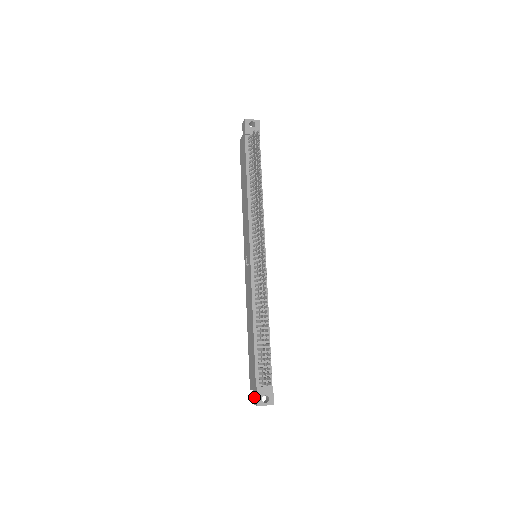
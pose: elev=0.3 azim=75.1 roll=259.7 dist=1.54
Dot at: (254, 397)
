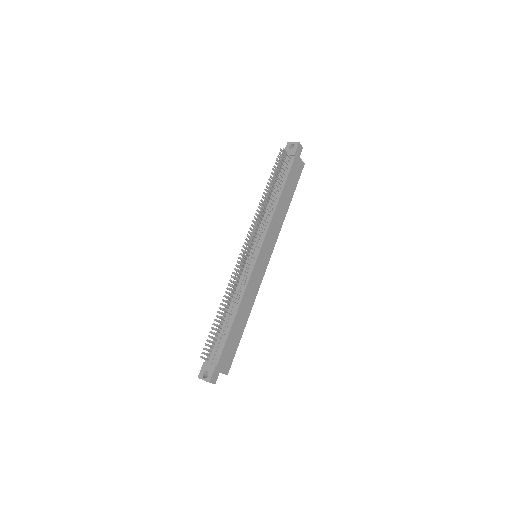
Dot at: occluded
